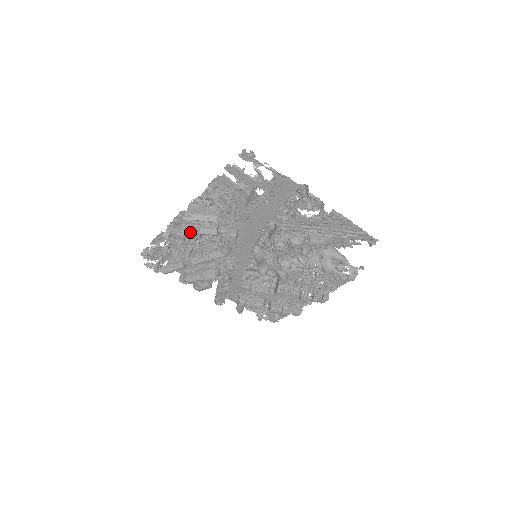
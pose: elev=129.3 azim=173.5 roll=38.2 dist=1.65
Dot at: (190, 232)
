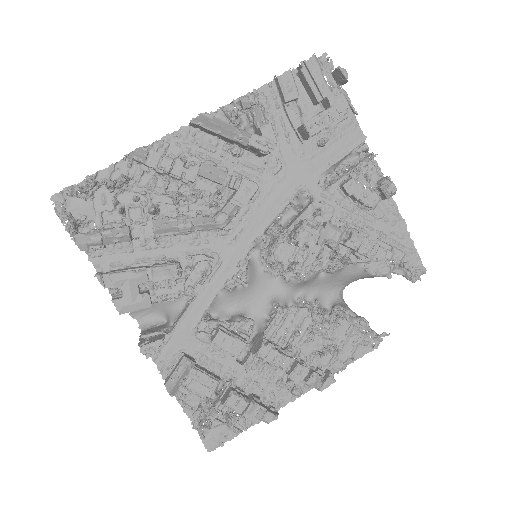
Dot at: (184, 161)
